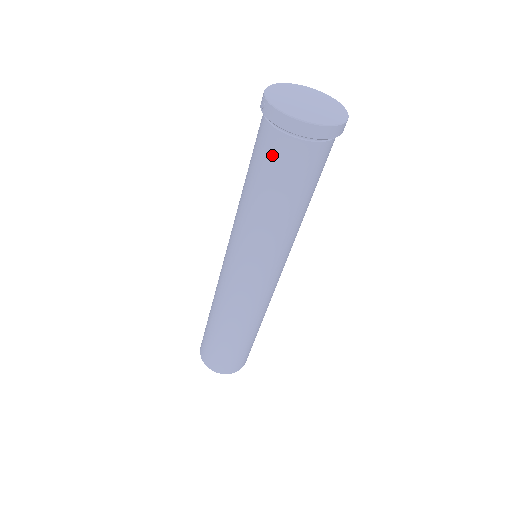
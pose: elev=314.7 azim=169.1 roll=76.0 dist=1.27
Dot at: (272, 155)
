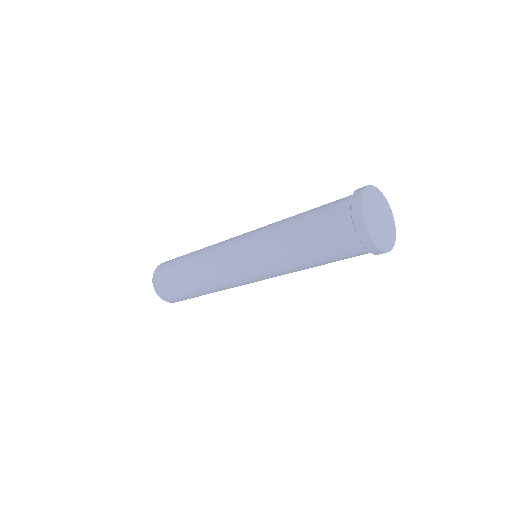
Dot at: (331, 212)
